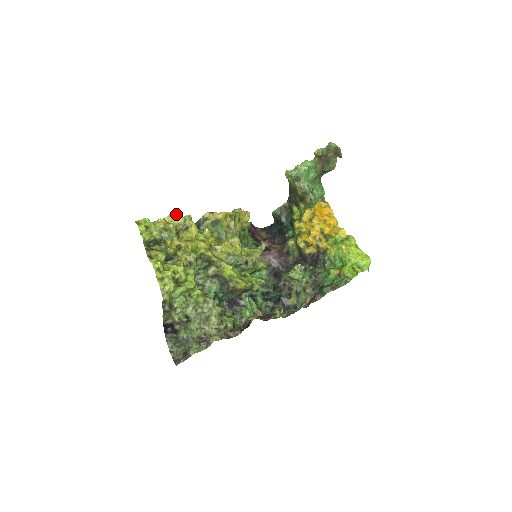
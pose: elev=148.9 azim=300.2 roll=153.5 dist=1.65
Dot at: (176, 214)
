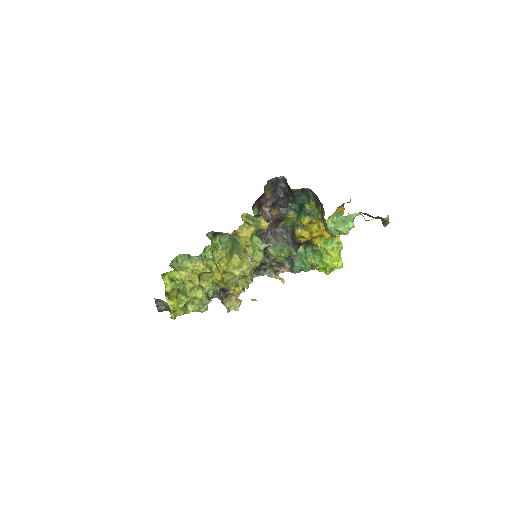
Dot at: (204, 269)
